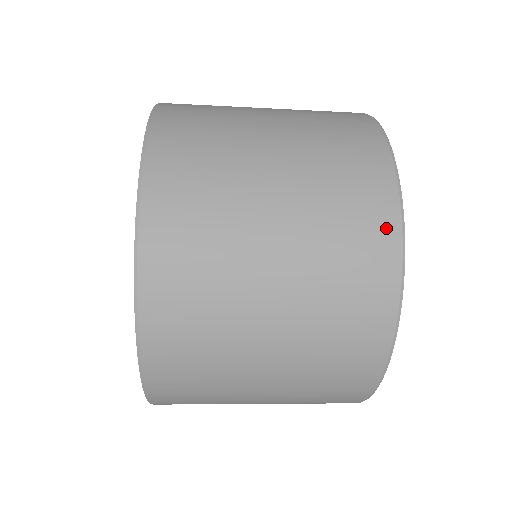
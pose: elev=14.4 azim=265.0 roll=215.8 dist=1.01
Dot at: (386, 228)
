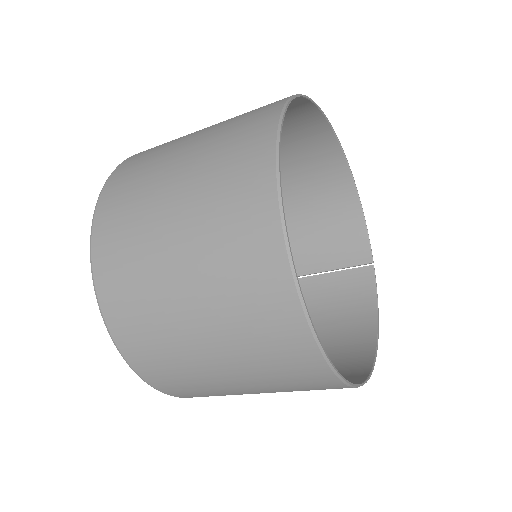
Dot at: (295, 331)
